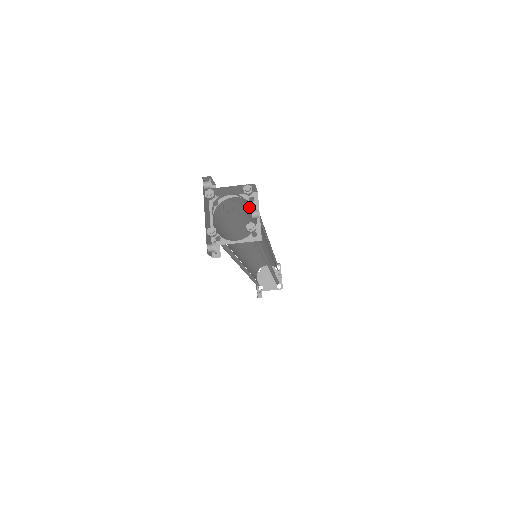
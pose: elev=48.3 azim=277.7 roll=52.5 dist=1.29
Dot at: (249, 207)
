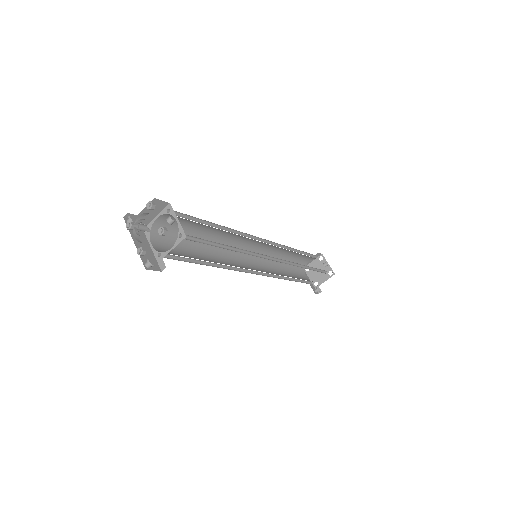
Dot at: (180, 218)
